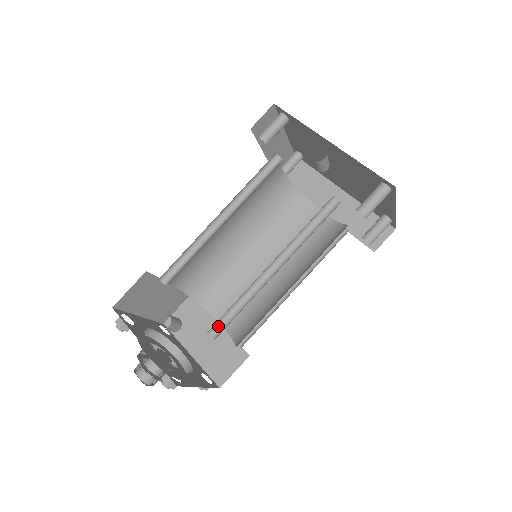
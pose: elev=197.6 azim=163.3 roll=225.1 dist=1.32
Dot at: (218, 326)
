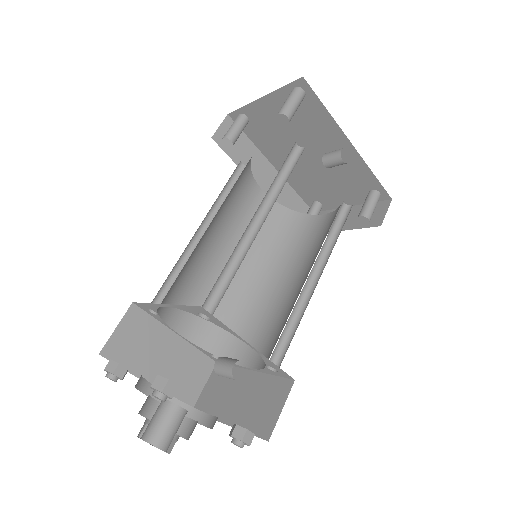
Dot at: (272, 354)
